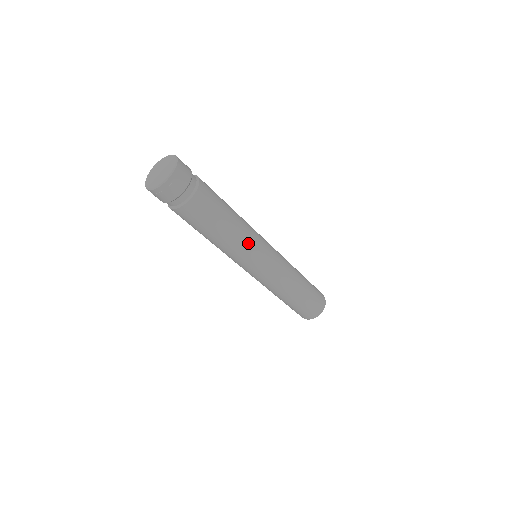
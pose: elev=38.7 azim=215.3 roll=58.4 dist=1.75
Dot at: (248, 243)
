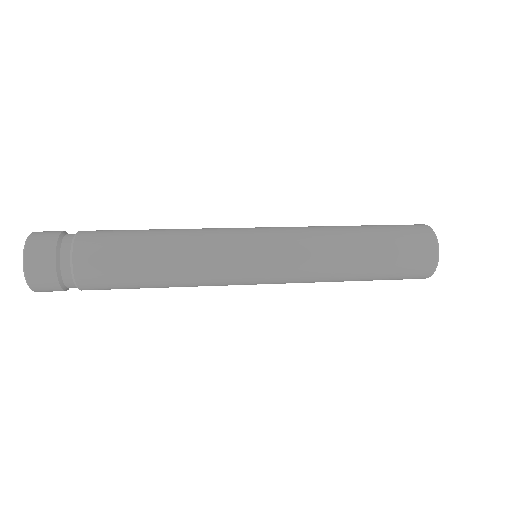
Dot at: occluded
